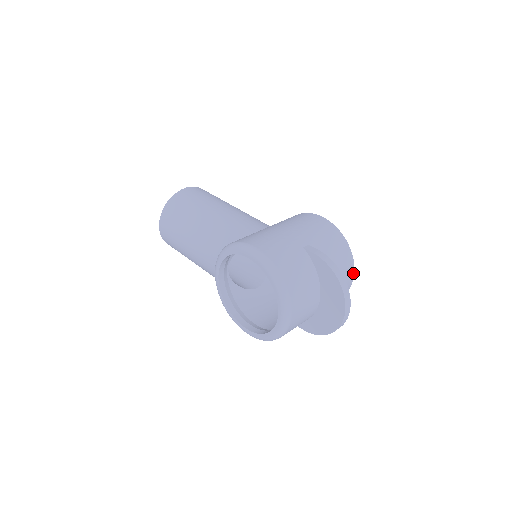
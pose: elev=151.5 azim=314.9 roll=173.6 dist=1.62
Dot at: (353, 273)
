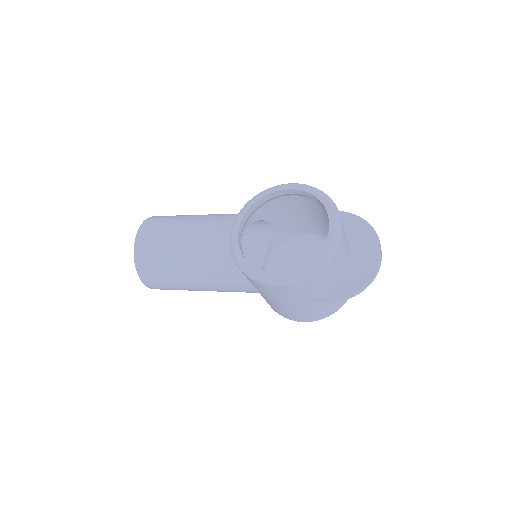
Dot at: occluded
